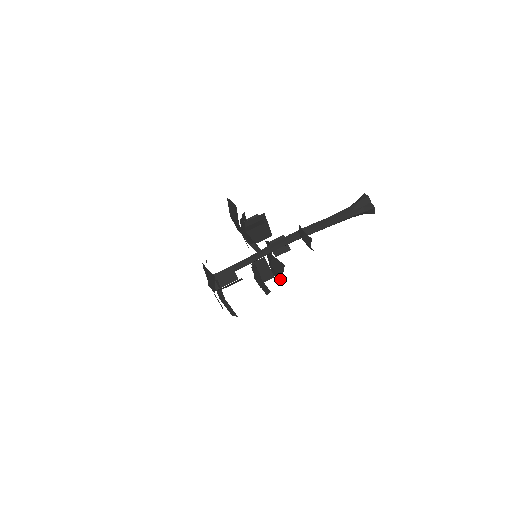
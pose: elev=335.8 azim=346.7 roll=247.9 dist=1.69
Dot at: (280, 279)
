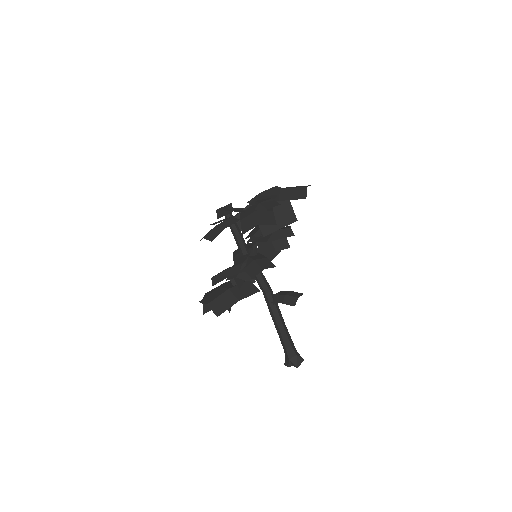
Dot at: (221, 308)
